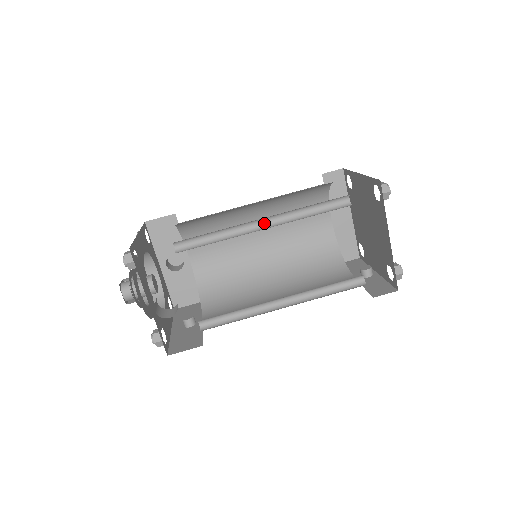
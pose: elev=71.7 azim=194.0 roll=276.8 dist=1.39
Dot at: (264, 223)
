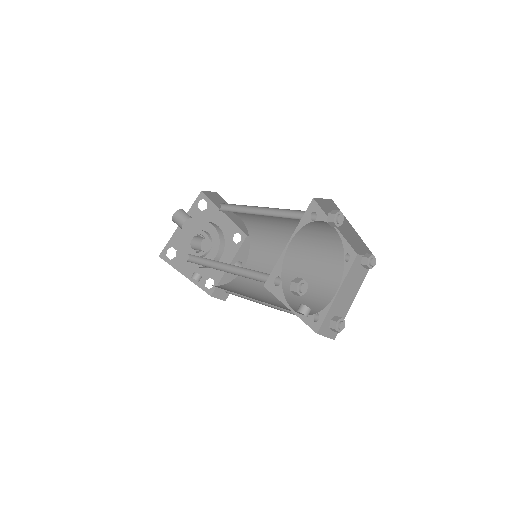
Dot at: (263, 214)
